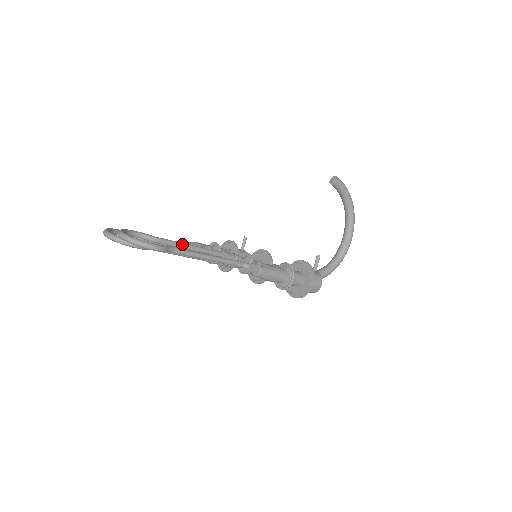
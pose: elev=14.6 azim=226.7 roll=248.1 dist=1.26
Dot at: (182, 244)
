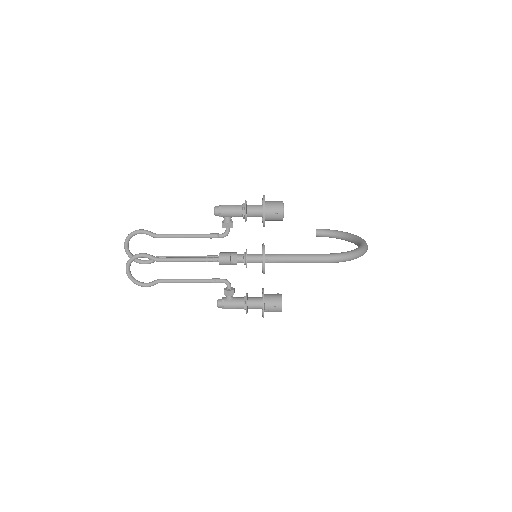
Dot at: (180, 256)
